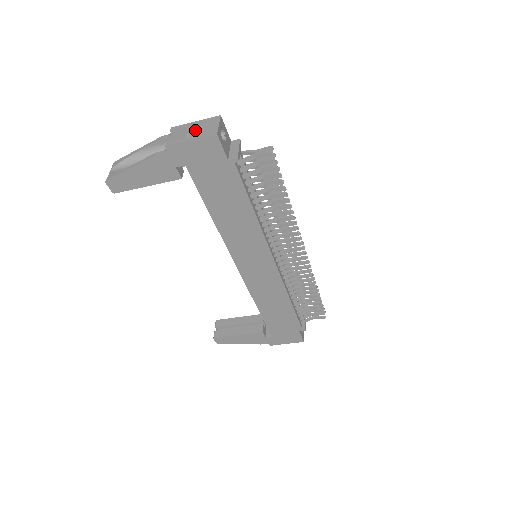
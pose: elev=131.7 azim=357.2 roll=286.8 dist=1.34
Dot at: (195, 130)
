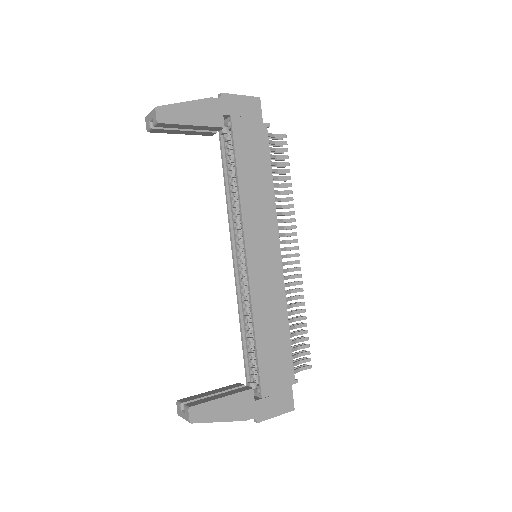
Dot at: occluded
